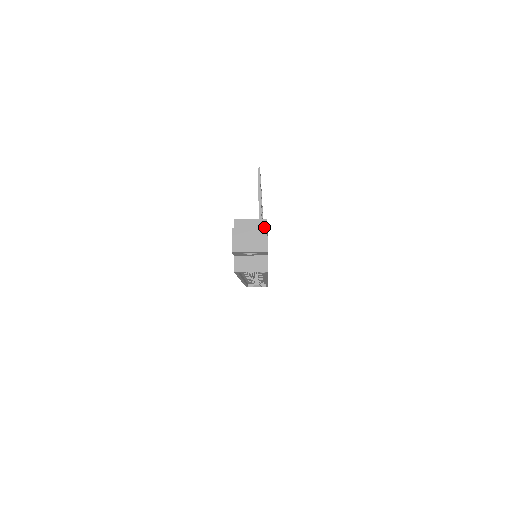
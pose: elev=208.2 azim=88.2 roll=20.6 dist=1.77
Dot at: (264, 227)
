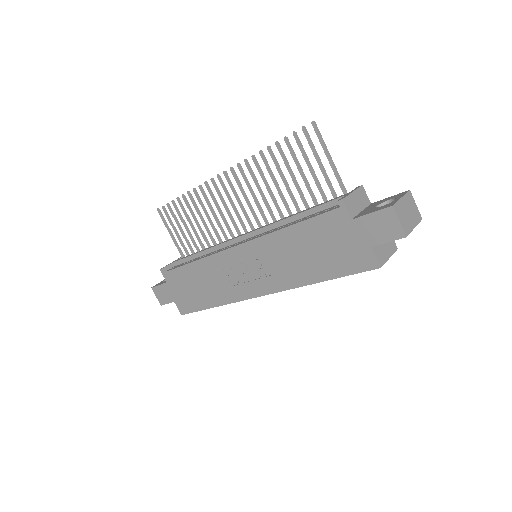
Dot at: (366, 197)
